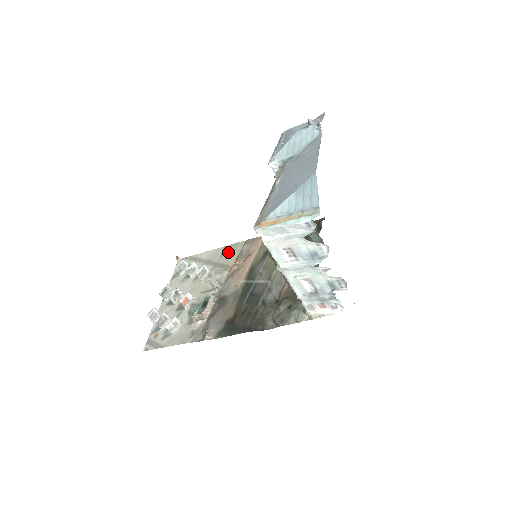
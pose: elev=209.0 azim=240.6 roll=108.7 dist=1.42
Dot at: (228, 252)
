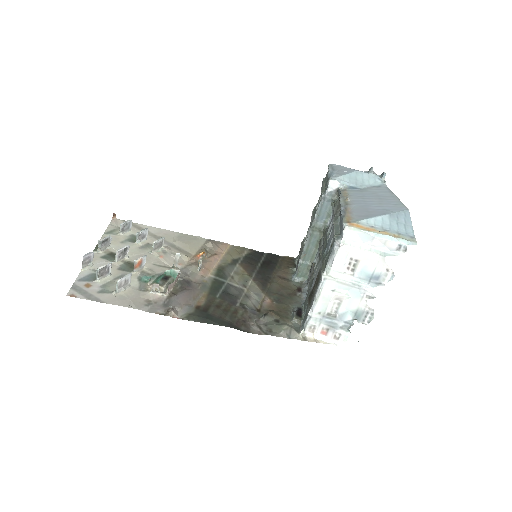
Dot at: (187, 240)
